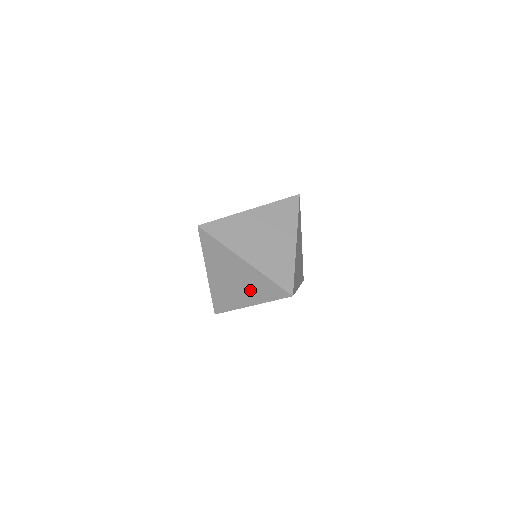
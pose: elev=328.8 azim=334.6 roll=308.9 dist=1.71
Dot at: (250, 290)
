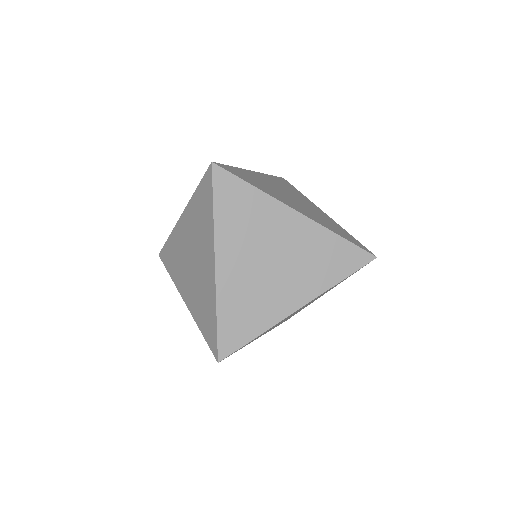
Dot at: (195, 292)
